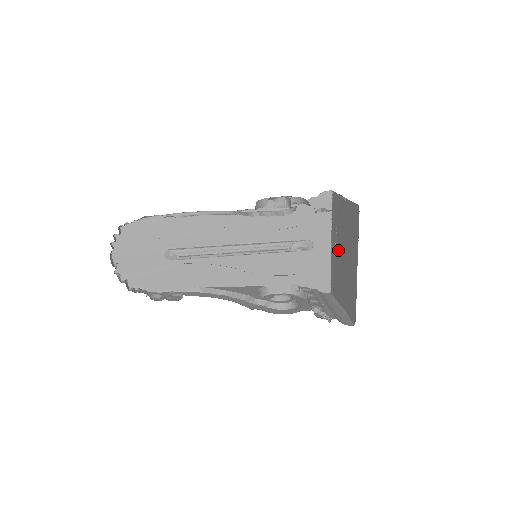
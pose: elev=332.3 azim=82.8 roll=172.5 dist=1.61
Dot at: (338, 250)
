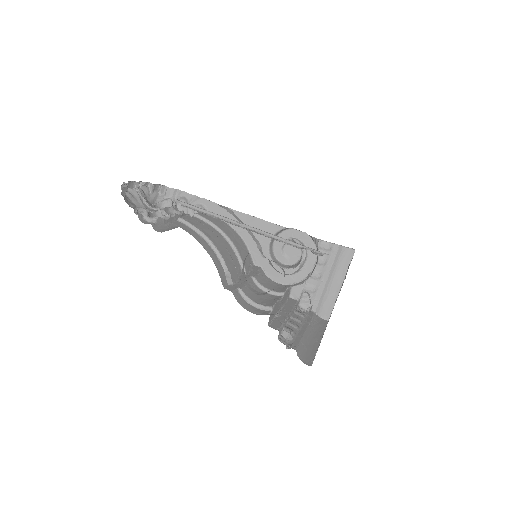
Dot at: occluded
